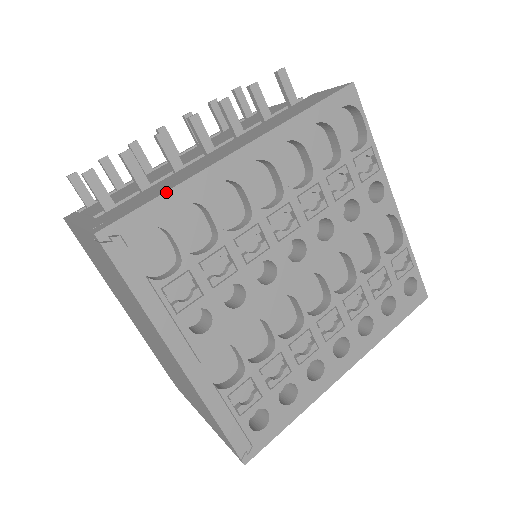
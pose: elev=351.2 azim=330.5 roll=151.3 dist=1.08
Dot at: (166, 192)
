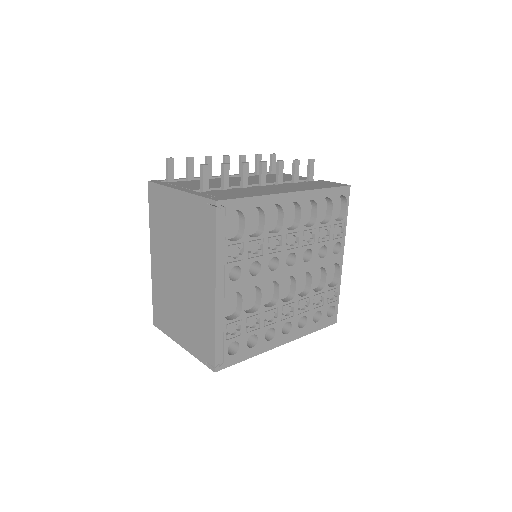
Dot at: (253, 197)
